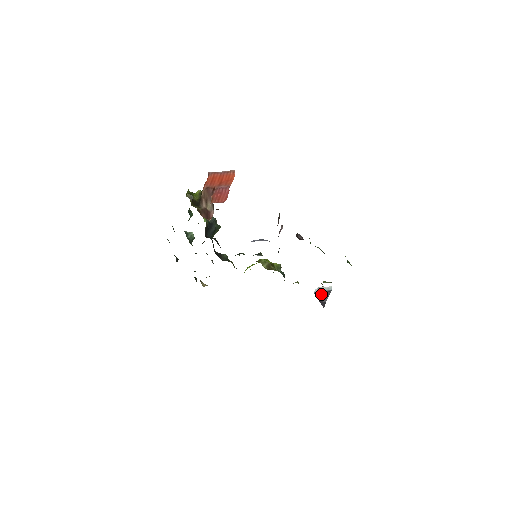
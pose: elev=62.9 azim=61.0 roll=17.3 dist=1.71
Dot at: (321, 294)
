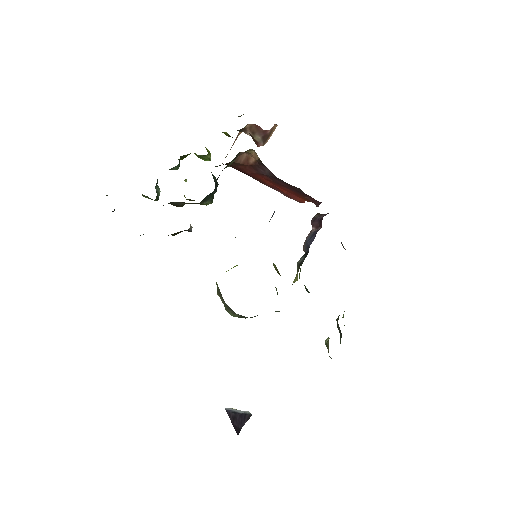
Dot at: (236, 414)
